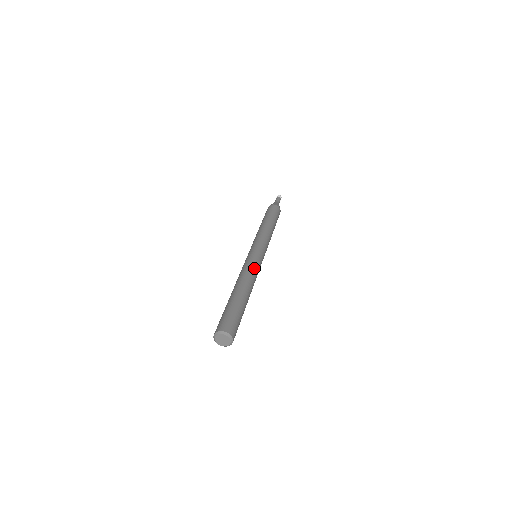
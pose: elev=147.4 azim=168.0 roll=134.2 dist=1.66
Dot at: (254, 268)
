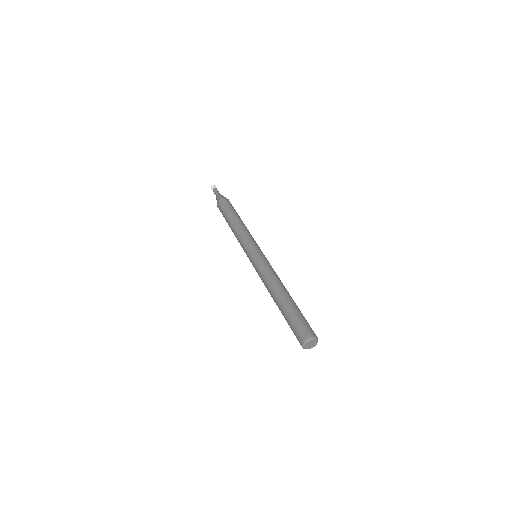
Dot at: (265, 270)
